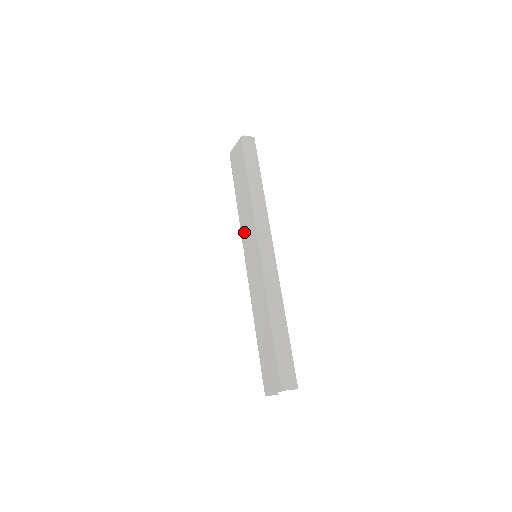
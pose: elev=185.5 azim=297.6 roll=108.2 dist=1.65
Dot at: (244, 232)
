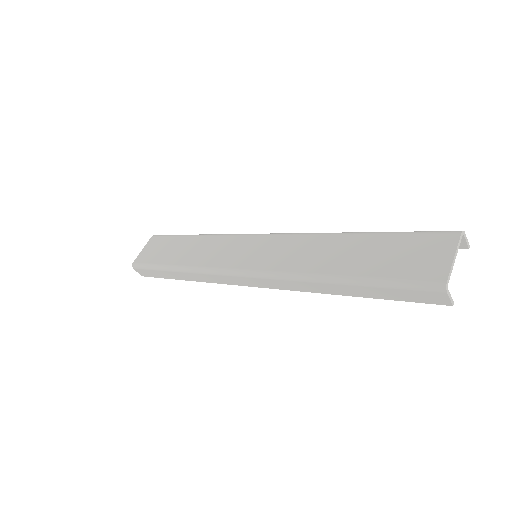
Dot at: (217, 259)
